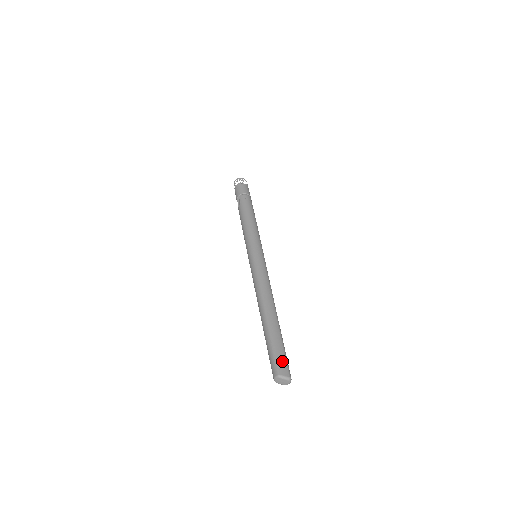
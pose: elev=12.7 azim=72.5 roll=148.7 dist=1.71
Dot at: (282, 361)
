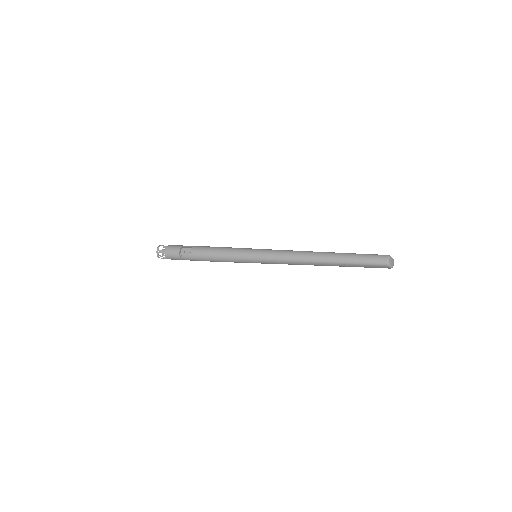
Dot at: occluded
